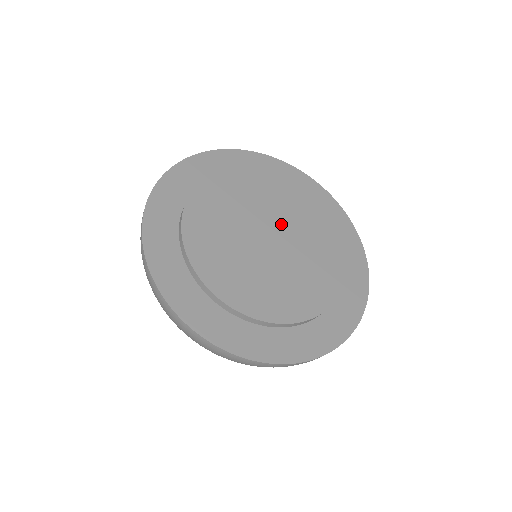
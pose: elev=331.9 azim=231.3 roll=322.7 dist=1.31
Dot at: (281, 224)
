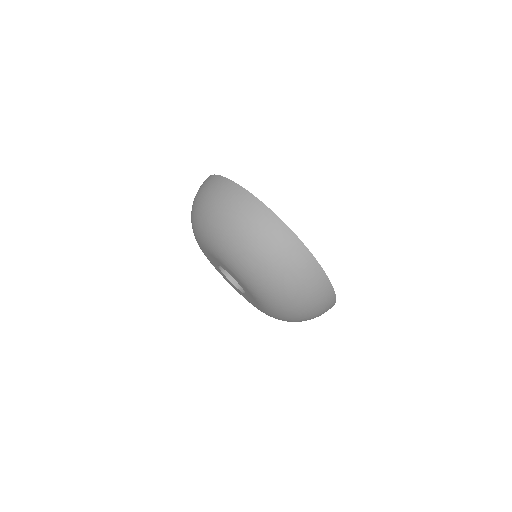
Dot at: occluded
